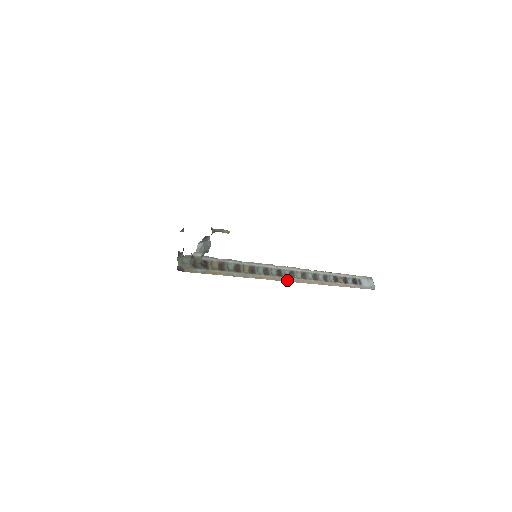
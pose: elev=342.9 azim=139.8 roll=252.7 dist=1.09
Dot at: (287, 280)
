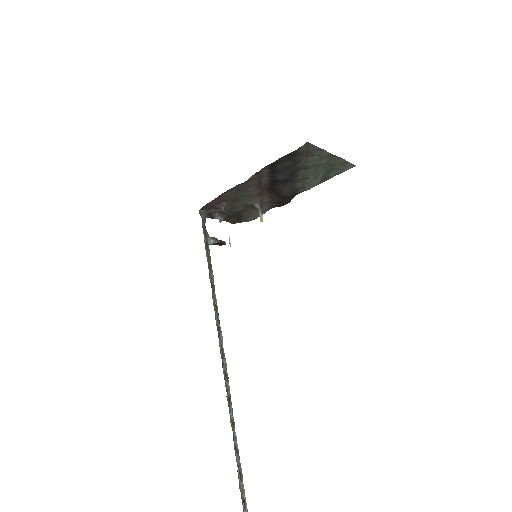
Dot at: (222, 361)
